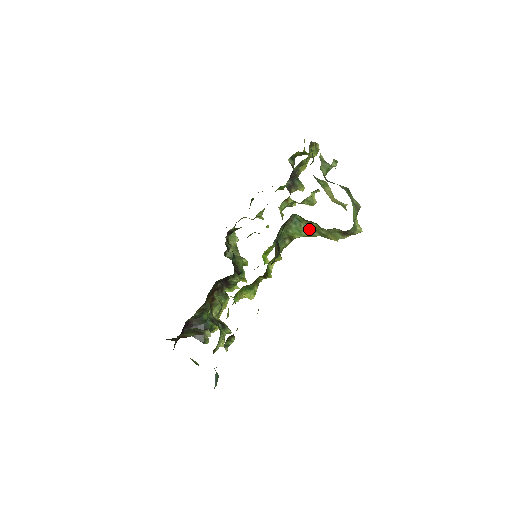
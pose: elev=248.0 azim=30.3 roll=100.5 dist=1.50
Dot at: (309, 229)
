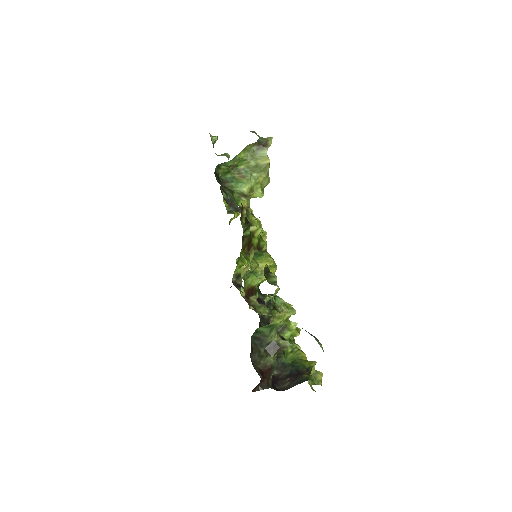
Dot at: (245, 176)
